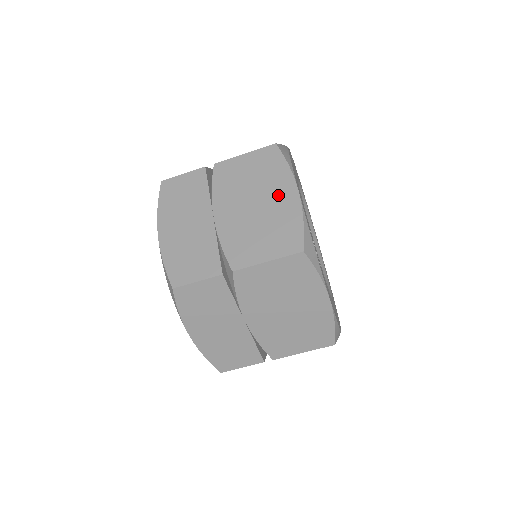
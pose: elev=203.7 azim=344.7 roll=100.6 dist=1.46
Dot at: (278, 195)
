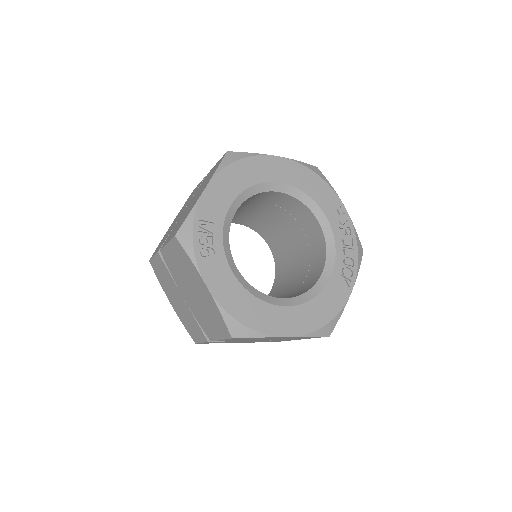
Dot at: (200, 193)
